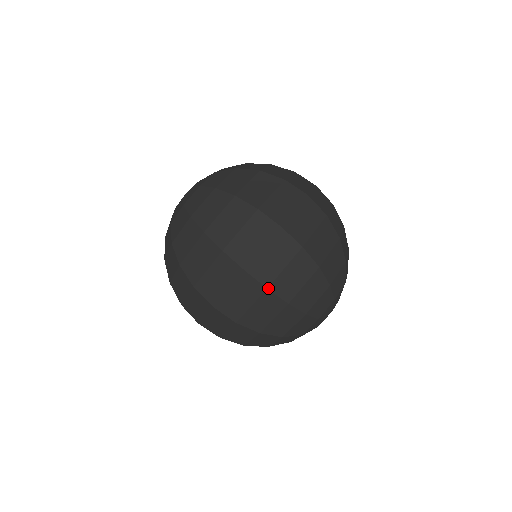
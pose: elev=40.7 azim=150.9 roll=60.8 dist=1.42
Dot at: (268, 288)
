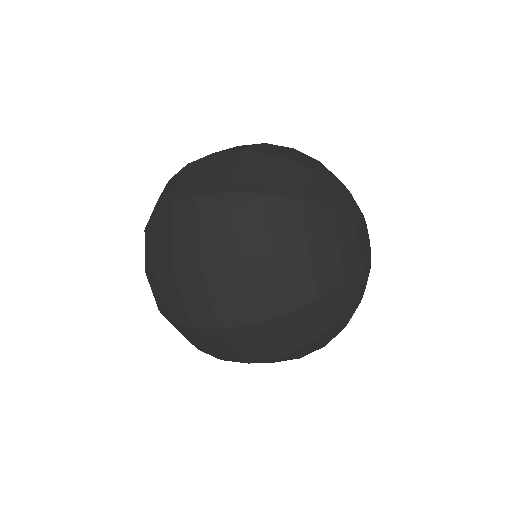
Dot at: (234, 259)
